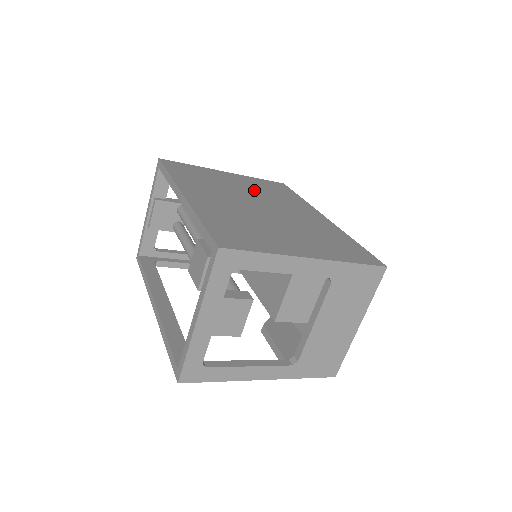
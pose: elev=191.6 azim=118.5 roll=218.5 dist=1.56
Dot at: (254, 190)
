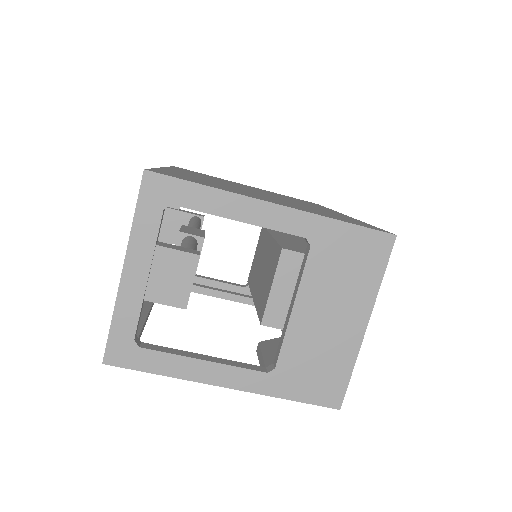
Dot at: (267, 192)
